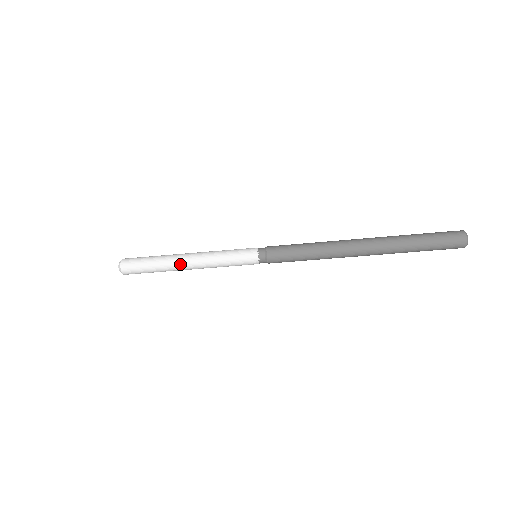
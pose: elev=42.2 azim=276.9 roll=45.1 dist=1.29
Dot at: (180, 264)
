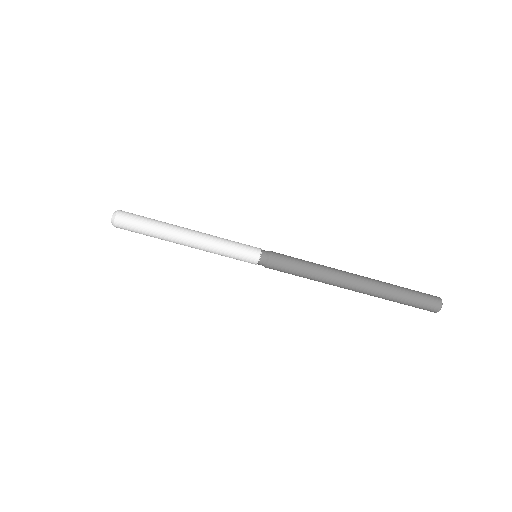
Dot at: (182, 230)
